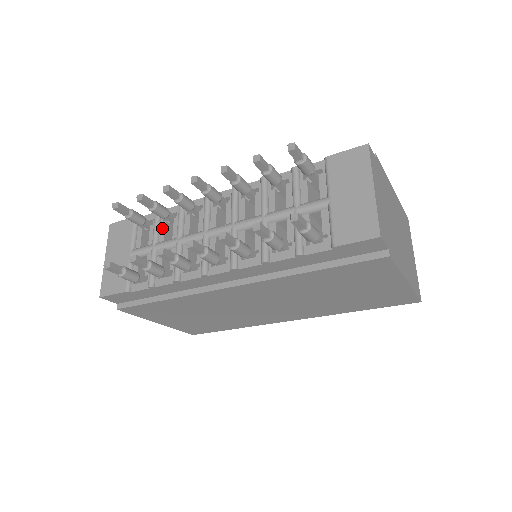
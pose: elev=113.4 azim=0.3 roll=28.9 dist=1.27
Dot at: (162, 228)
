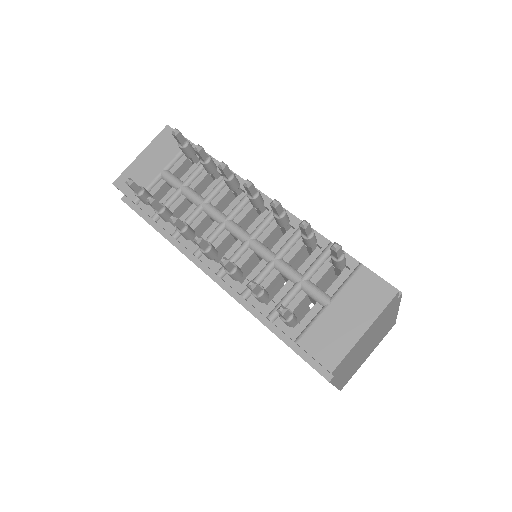
Dot at: (201, 176)
